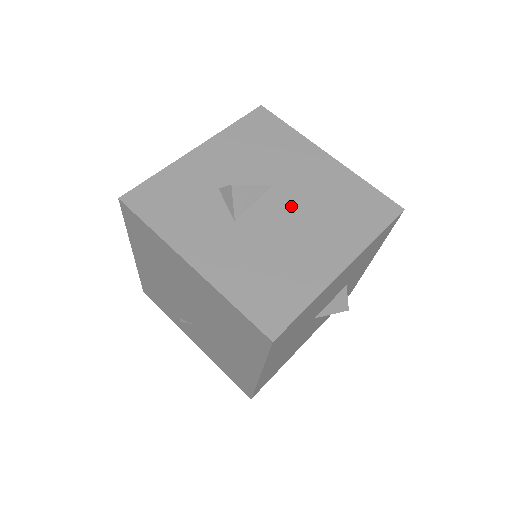
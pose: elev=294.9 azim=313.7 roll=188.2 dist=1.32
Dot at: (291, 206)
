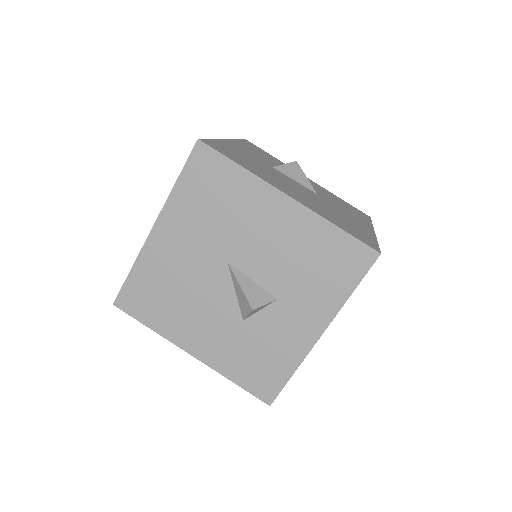
Dot at: (311, 194)
